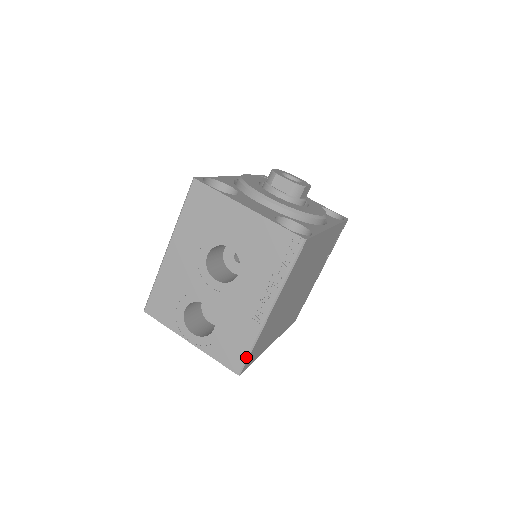
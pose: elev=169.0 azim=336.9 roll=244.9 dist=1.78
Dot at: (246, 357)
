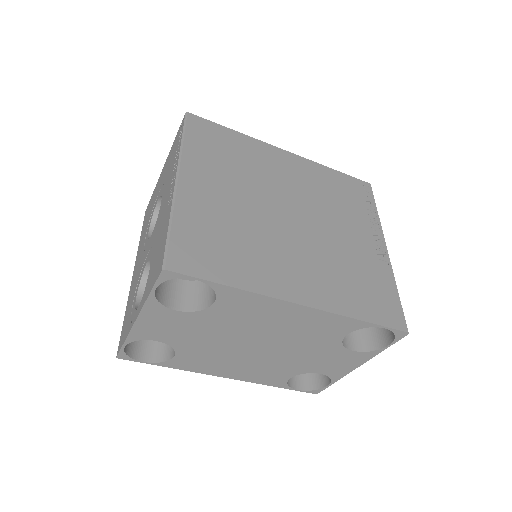
Dot at: (166, 241)
